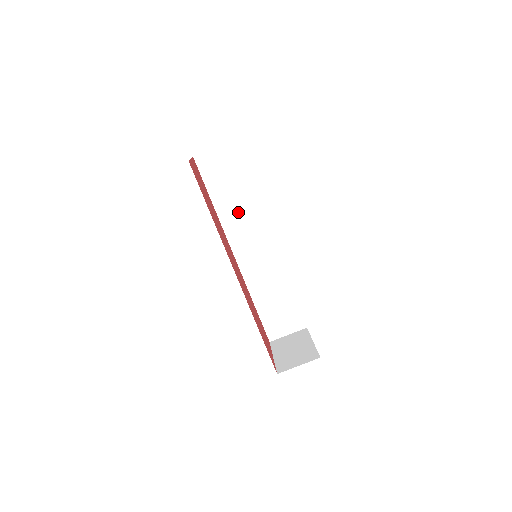
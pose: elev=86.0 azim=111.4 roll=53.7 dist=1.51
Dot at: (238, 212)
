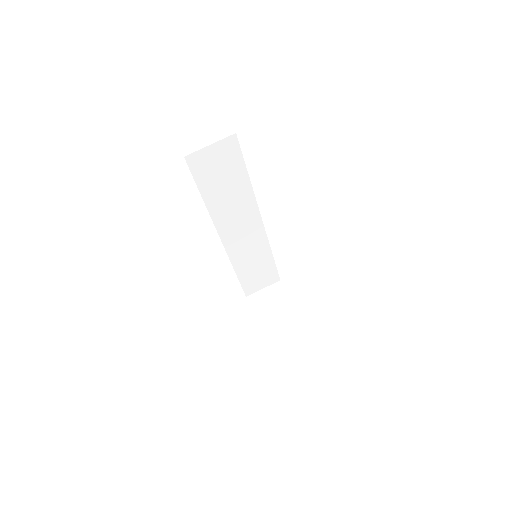
Dot at: (230, 204)
